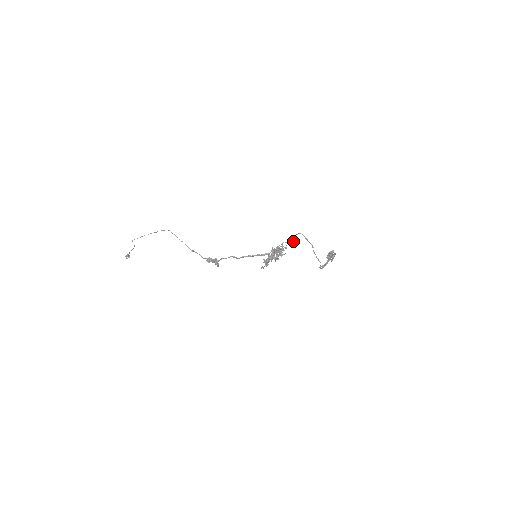
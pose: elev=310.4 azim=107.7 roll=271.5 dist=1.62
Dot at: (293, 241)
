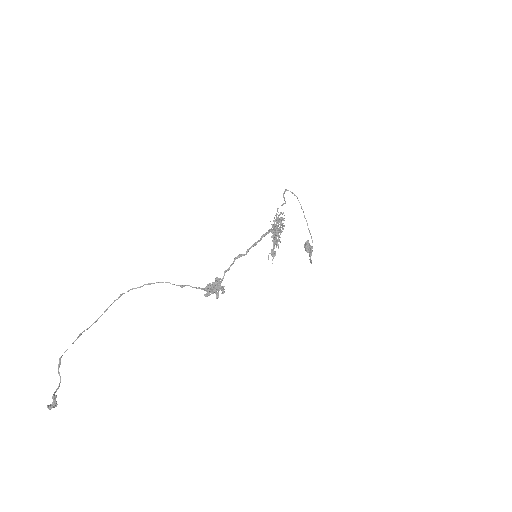
Dot at: (285, 201)
